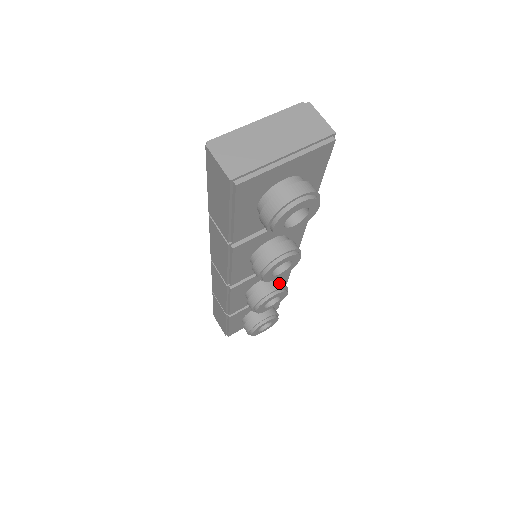
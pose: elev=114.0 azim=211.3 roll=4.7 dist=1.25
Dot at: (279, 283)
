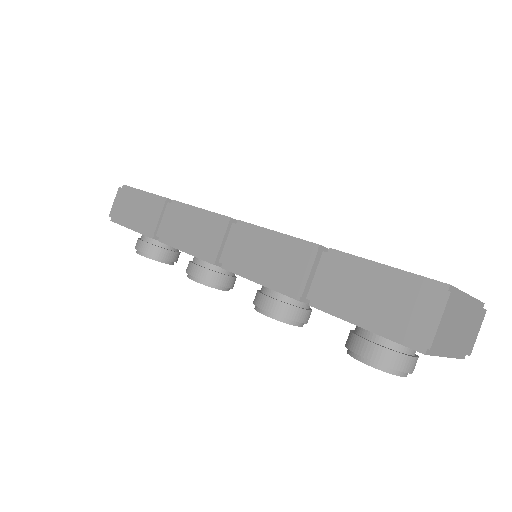
Dot at: occluded
